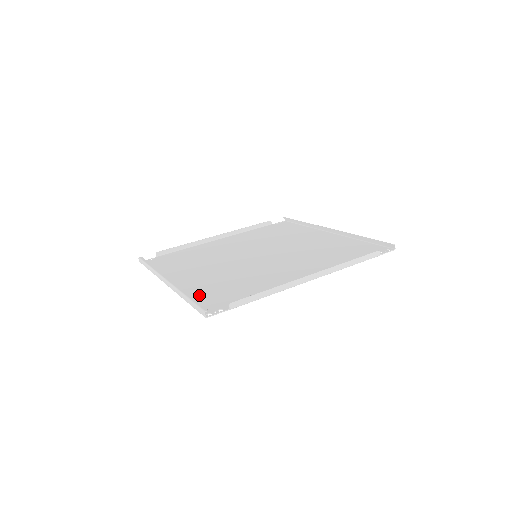
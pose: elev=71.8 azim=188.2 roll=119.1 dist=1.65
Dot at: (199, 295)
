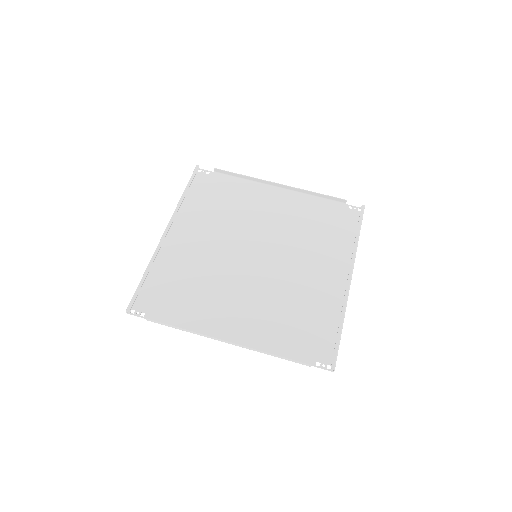
Dot at: (158, 277)
